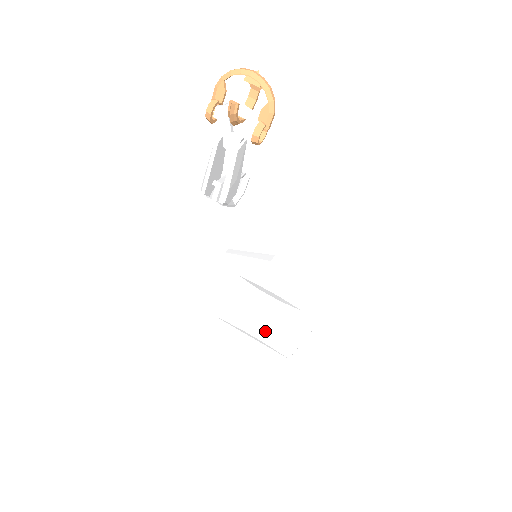
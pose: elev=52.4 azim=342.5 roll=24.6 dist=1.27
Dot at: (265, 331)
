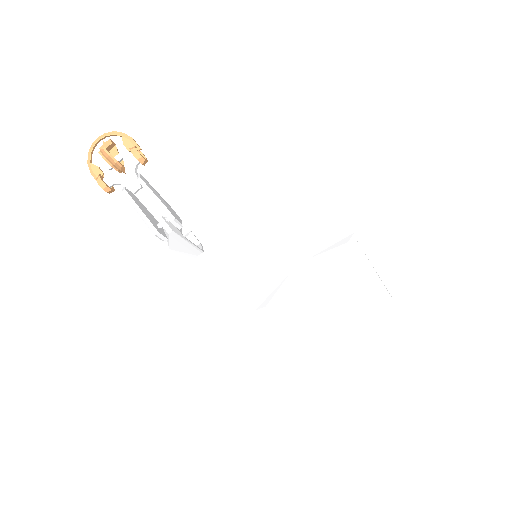
Dot at: (349, 307)
